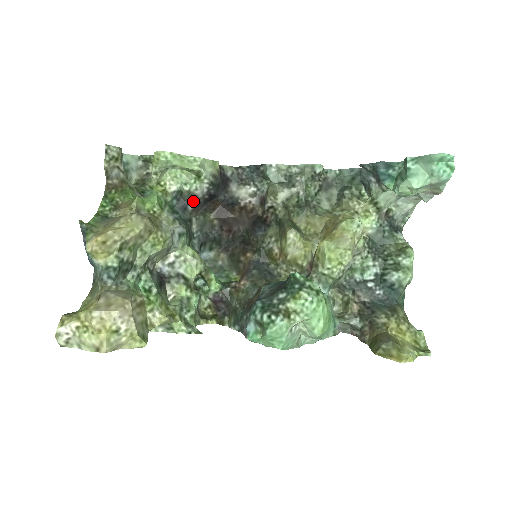
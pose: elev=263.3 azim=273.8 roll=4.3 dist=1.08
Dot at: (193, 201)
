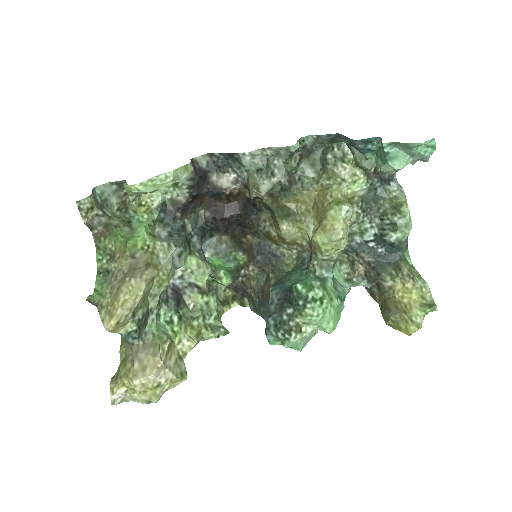
Dot at: (179, 208)
